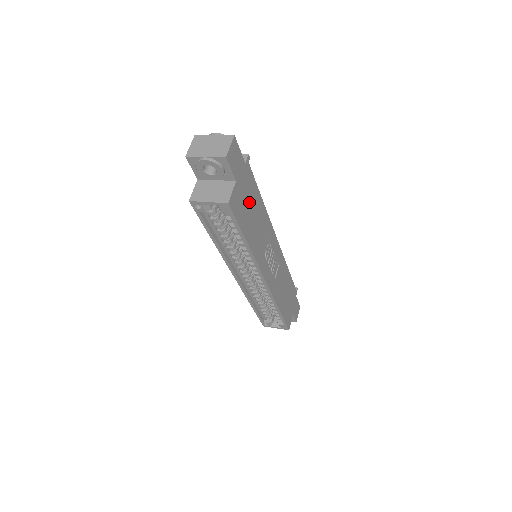
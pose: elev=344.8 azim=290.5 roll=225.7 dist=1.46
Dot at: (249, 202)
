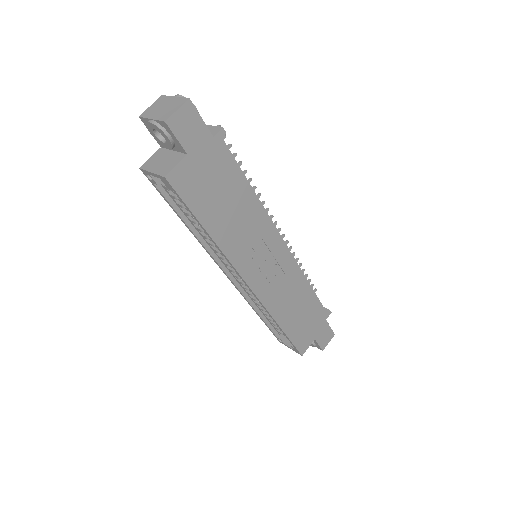
Dot at: (218, 185)
